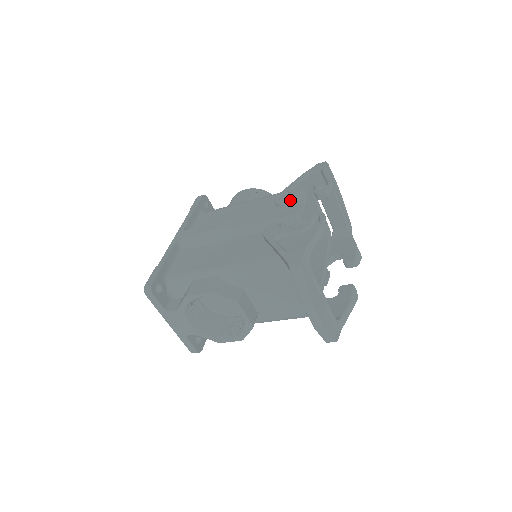
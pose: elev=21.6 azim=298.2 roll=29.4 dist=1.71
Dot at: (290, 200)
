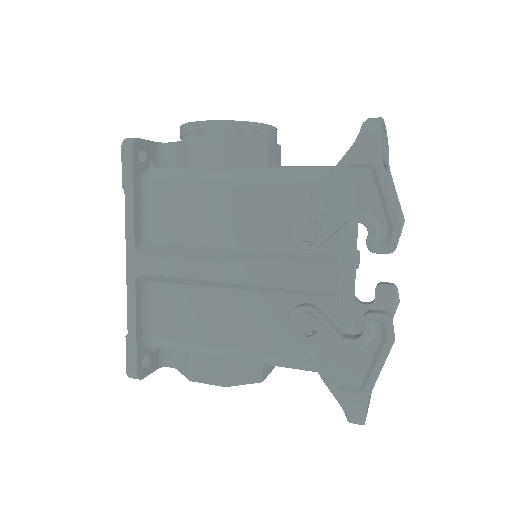
Dot at: (321, 244)
